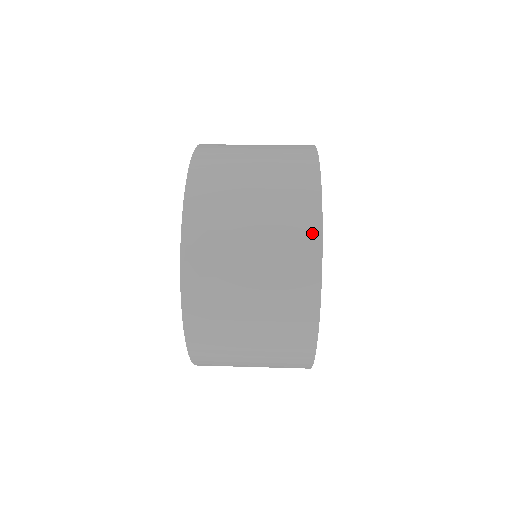
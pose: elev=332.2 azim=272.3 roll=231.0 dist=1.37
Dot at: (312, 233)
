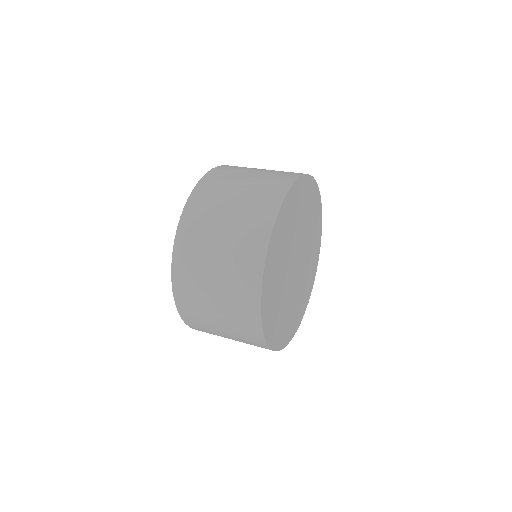
Dot at: (257, 266)
